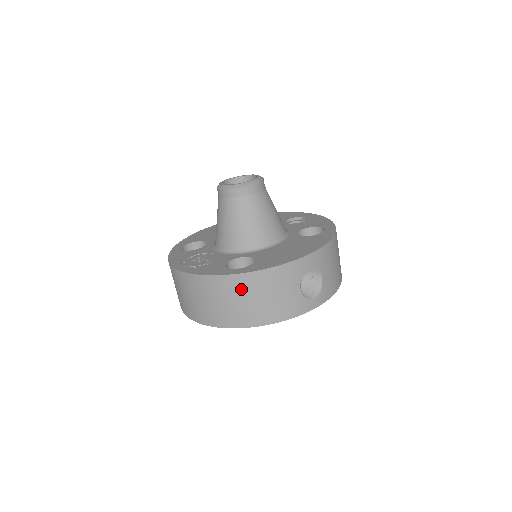
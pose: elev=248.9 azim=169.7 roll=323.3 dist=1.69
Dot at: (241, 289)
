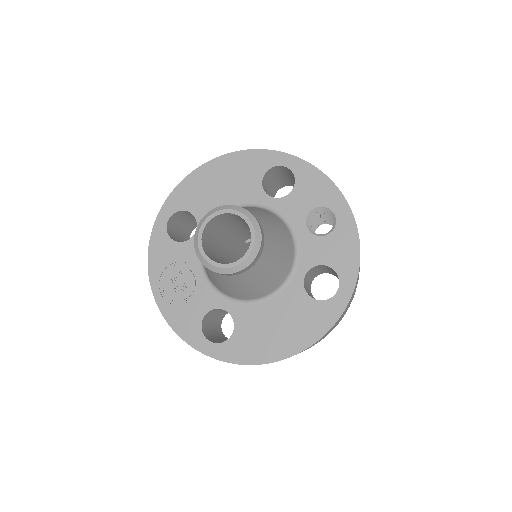
Dot at: occluded
